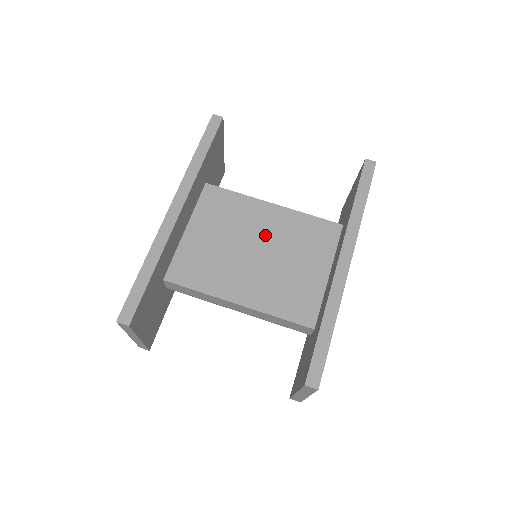
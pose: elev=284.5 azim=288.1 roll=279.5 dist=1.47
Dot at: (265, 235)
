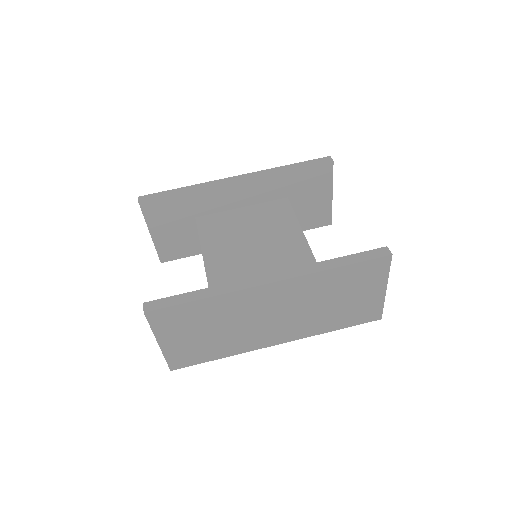
Dot at: (273, 246)
